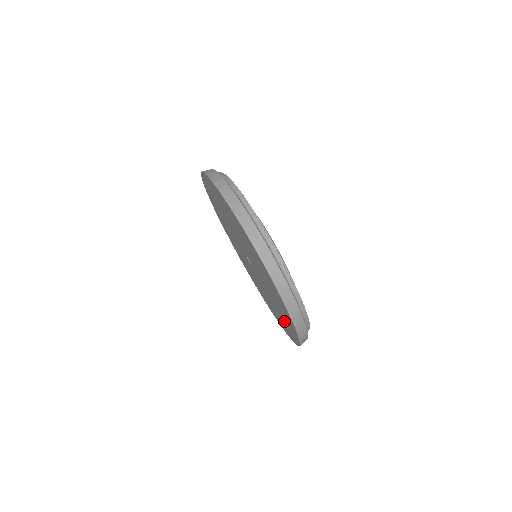
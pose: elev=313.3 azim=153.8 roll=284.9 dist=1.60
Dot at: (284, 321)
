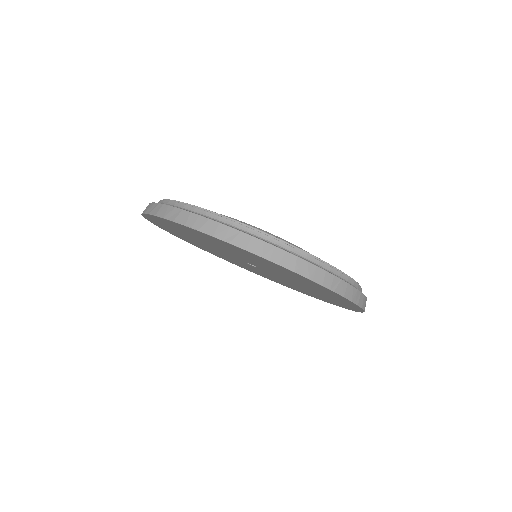
Dot at: occluded
